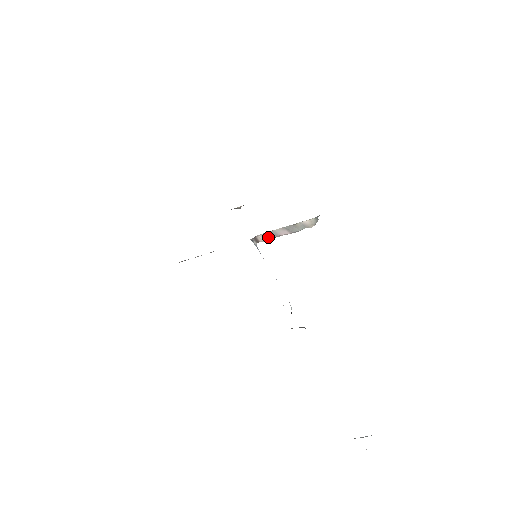
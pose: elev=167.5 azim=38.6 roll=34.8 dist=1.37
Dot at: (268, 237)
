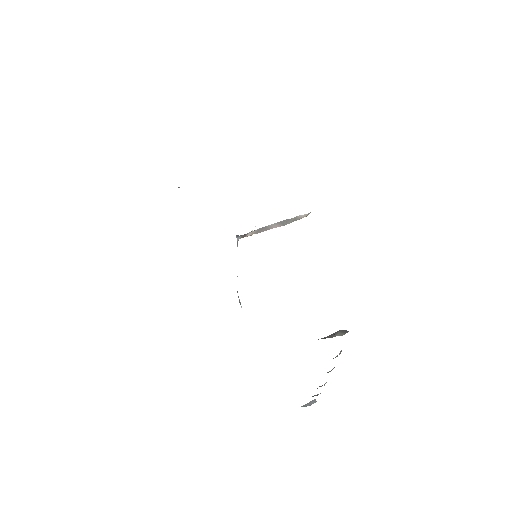
Dot at: (258, 232)
